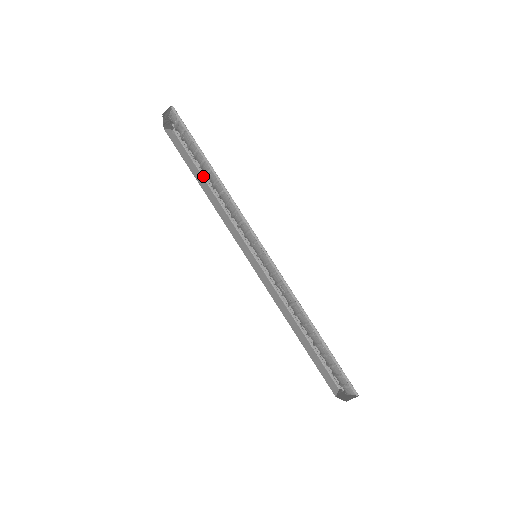
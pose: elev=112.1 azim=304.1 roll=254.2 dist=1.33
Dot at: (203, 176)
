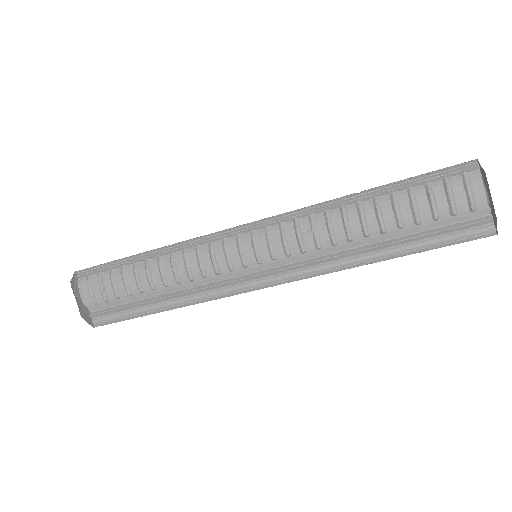
Dot at: occluded
